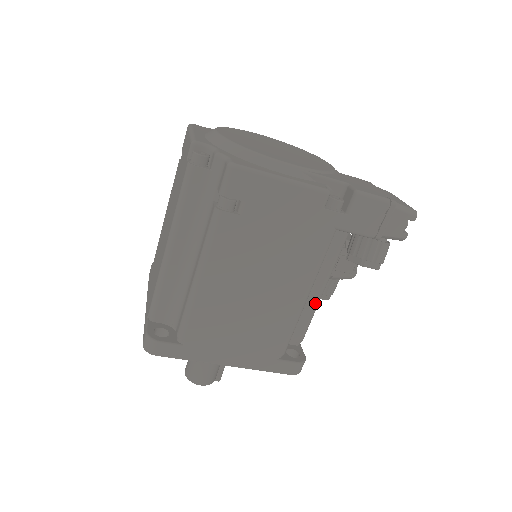
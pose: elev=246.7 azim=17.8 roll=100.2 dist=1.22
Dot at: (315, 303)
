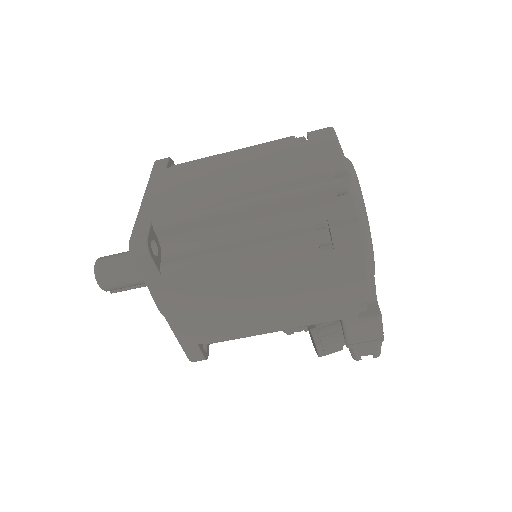
Dot at: occluded
